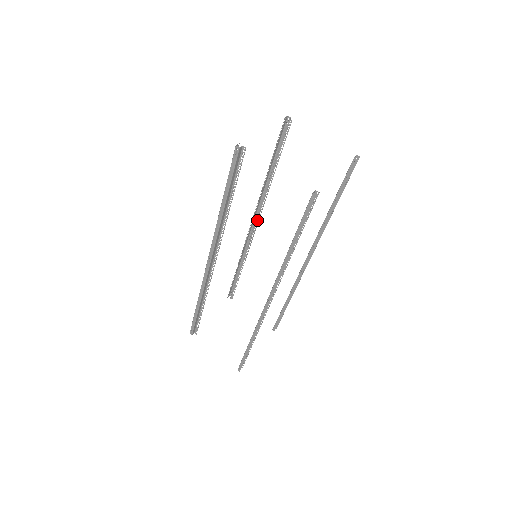
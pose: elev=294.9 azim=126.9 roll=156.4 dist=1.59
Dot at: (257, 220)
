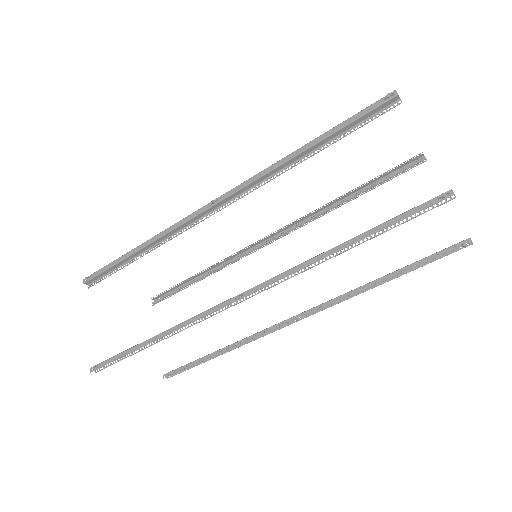
Dot at: (281, 235)
